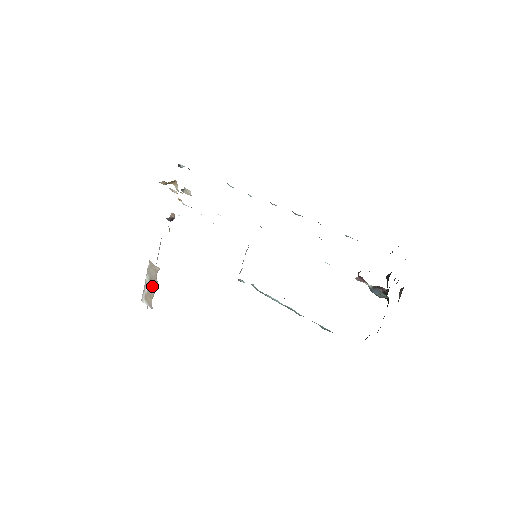
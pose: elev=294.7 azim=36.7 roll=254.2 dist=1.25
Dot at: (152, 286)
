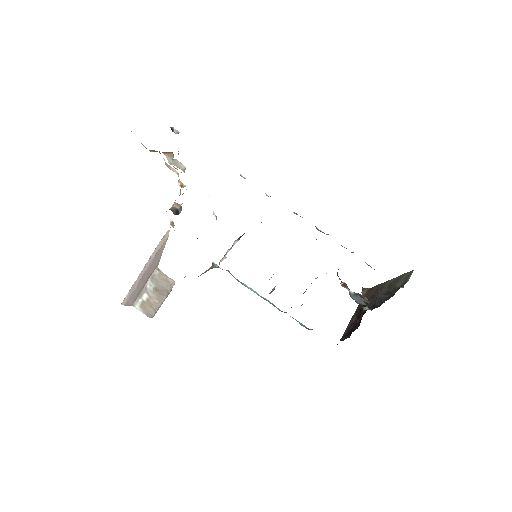
Dot at: (156, 296)
